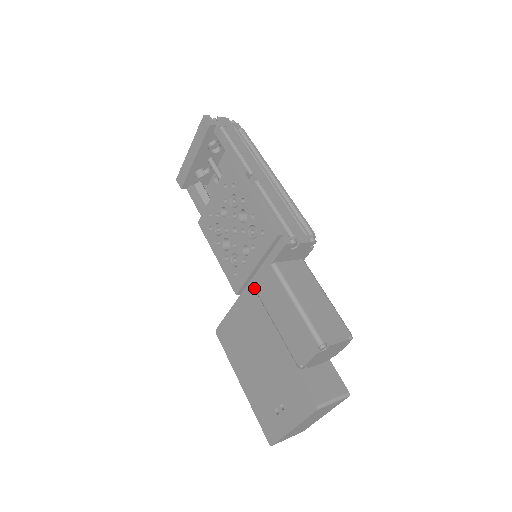
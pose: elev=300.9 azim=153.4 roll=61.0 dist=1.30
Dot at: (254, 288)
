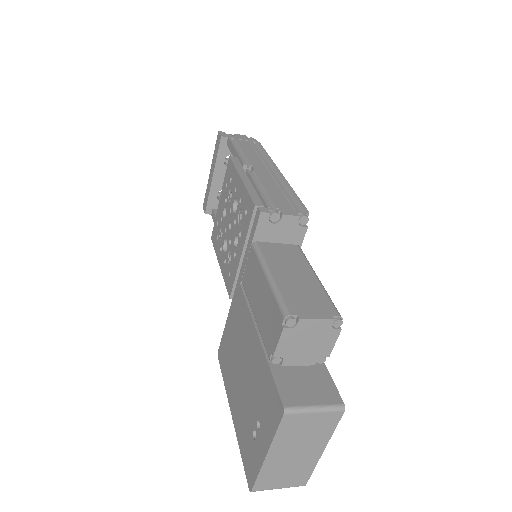
Dot at: (241, 281)
